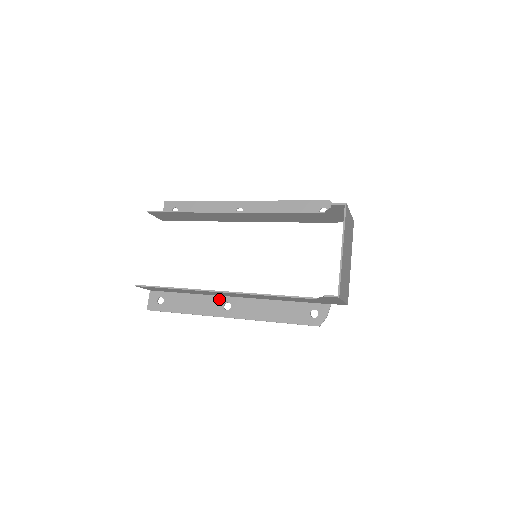
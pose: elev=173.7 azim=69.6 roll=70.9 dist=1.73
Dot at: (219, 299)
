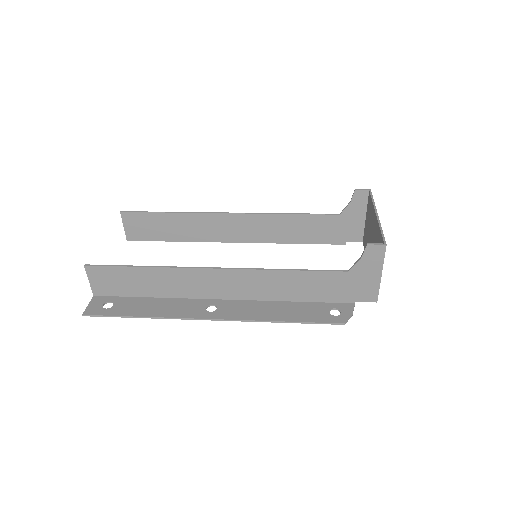
Dot at: (200, 302)
